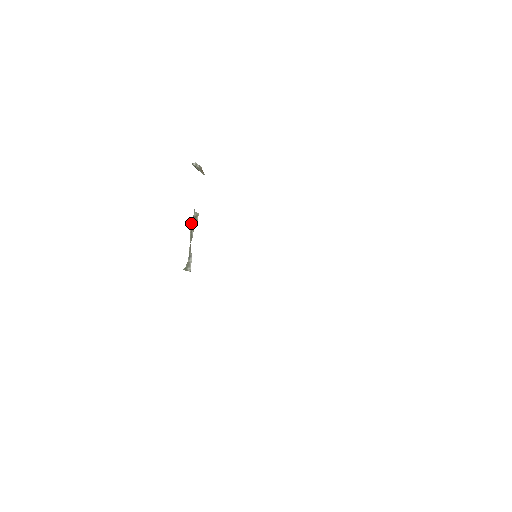
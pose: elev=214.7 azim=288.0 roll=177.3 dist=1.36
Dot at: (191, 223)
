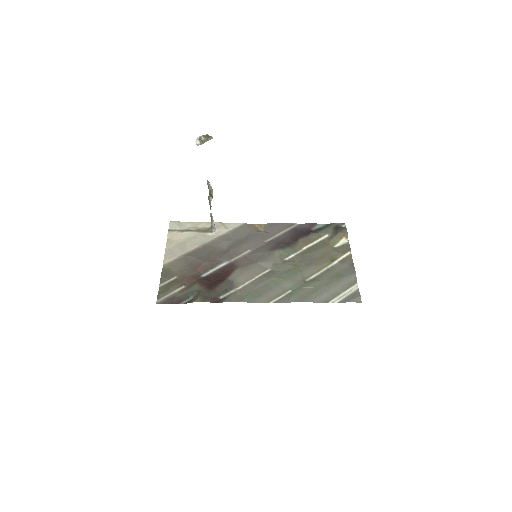
Dot at: occluded
